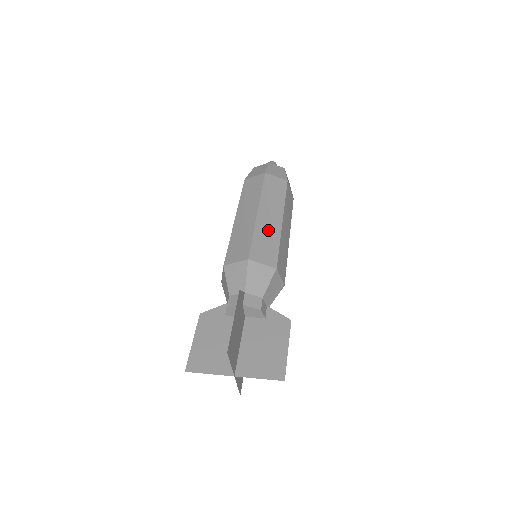
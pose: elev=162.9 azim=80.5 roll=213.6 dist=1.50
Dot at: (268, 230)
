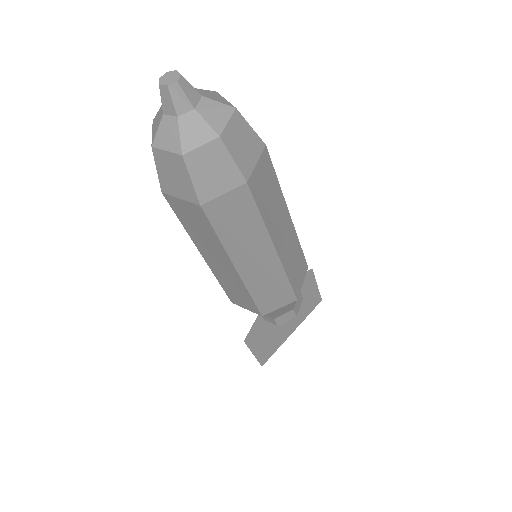
Dot at: (290, 250)
